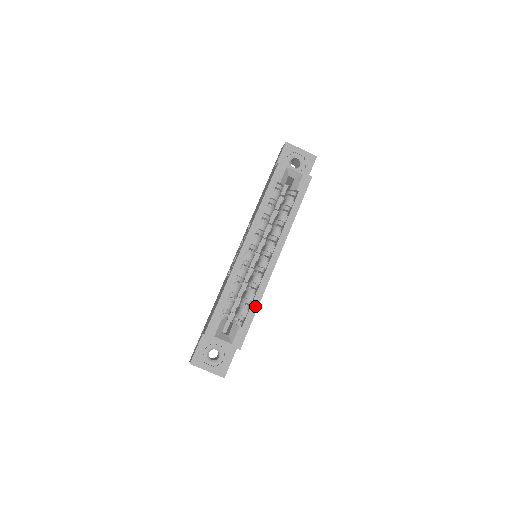
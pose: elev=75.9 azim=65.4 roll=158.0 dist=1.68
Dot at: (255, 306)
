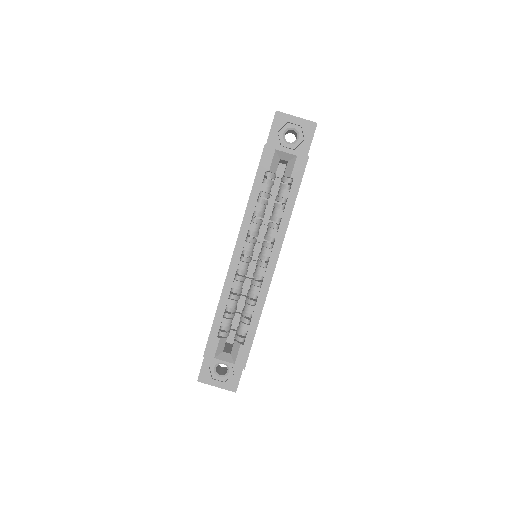
Dot at: (255, 321)
